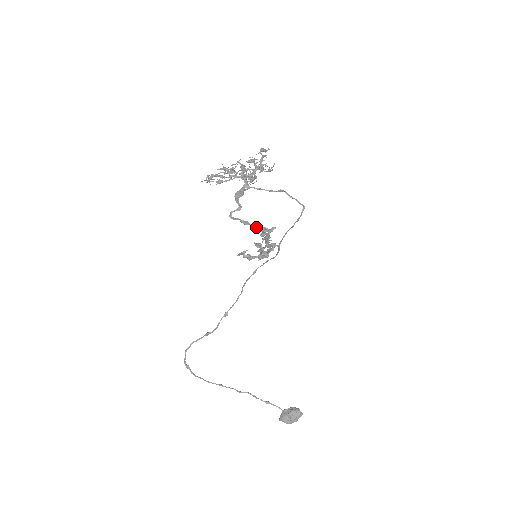
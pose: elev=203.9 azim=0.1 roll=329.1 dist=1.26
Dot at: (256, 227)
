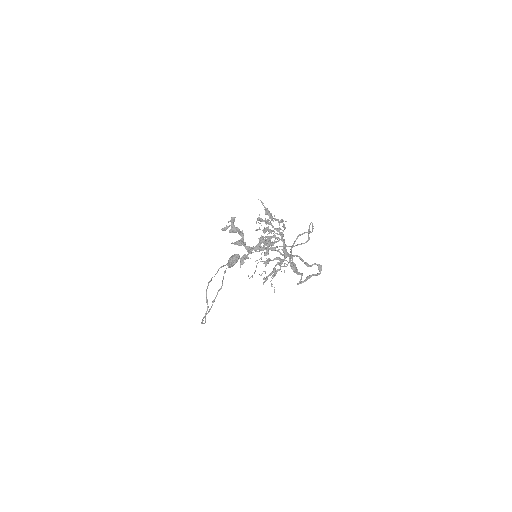
Dot at: (318, 274)
